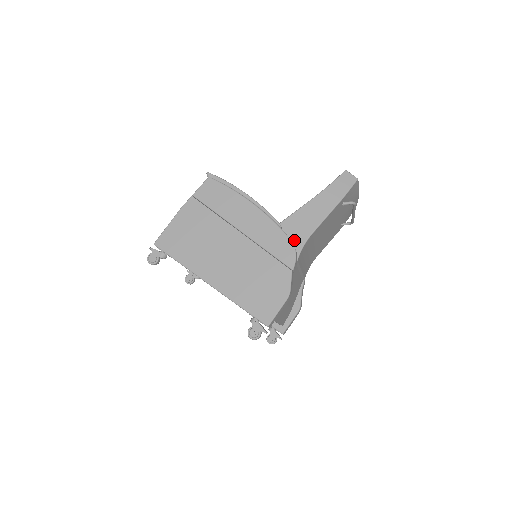
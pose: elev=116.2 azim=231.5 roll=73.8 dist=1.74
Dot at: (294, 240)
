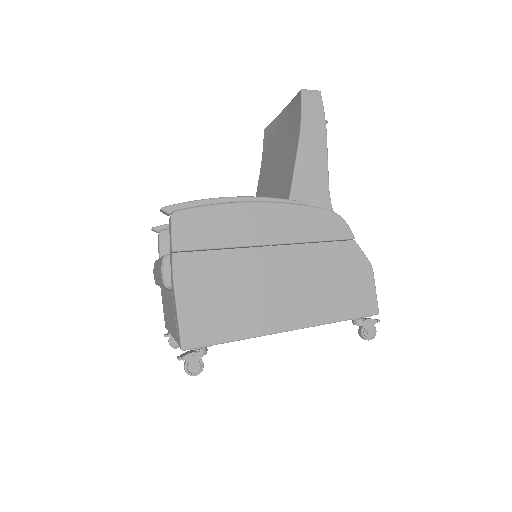
Dot at: occluded
